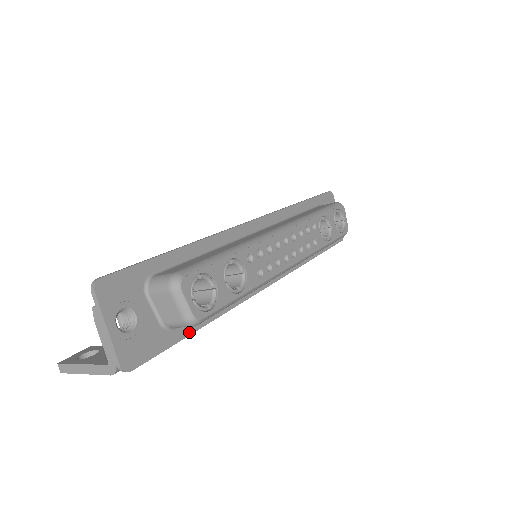
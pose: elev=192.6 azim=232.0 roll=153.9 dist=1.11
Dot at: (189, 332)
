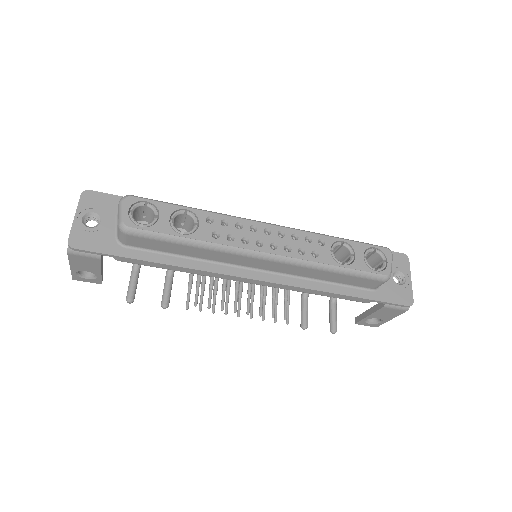
Dot at: (138, 257)
